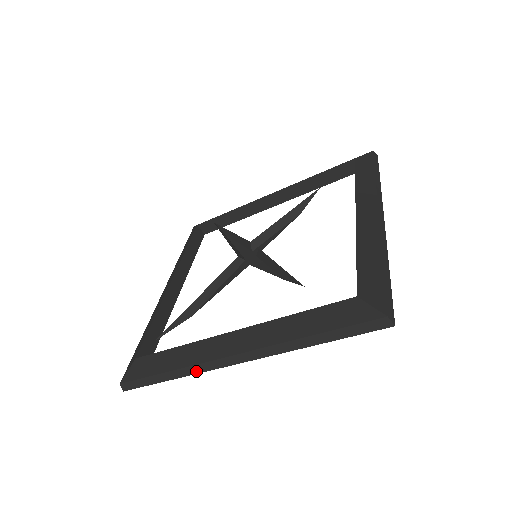
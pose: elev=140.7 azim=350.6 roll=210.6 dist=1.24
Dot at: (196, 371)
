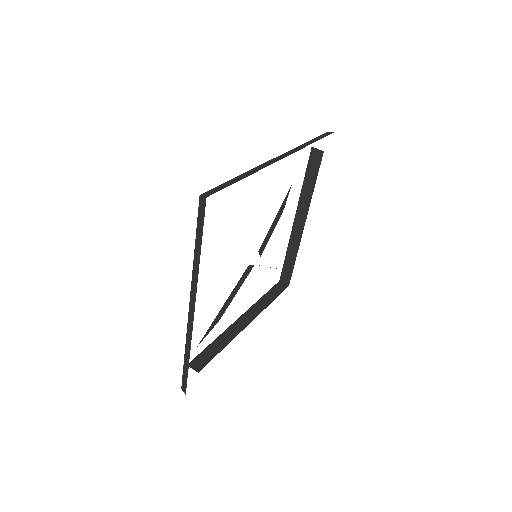
Dot at: (190, 340)
